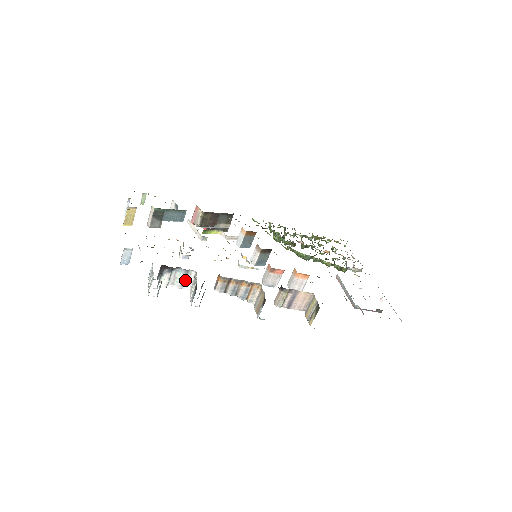
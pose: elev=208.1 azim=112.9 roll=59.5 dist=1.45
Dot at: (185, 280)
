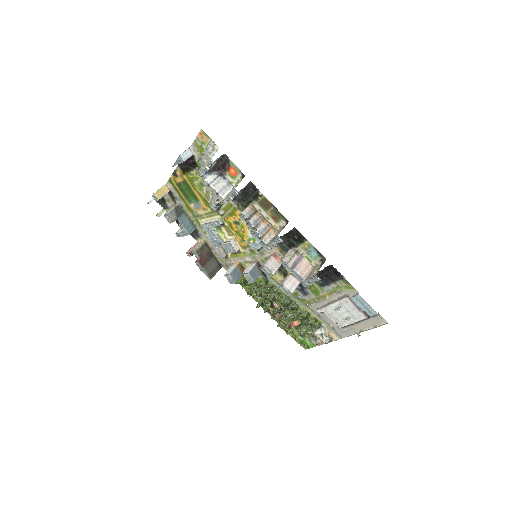
Dot at: (224, 189)
